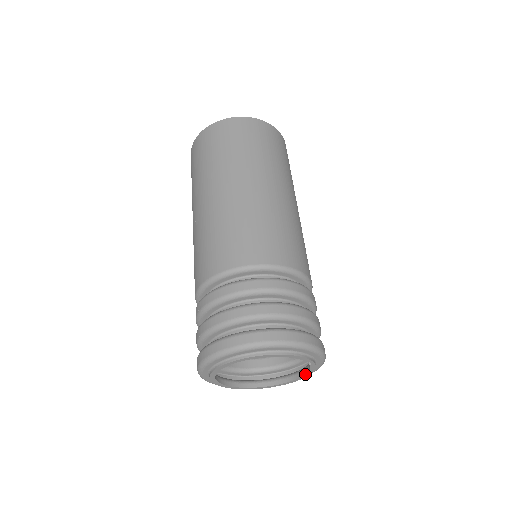
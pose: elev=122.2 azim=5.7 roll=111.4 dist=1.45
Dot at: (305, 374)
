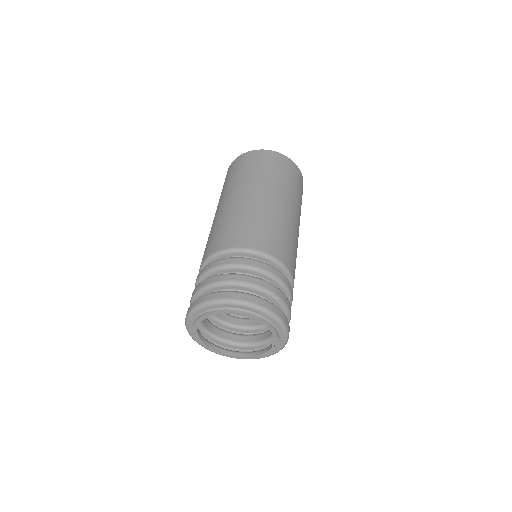
Dot at: (257, 355)
